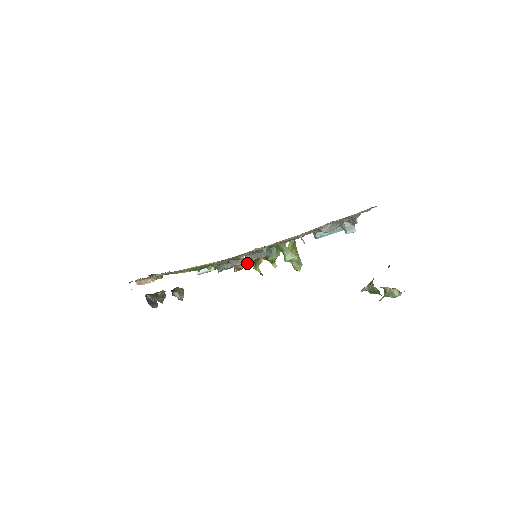
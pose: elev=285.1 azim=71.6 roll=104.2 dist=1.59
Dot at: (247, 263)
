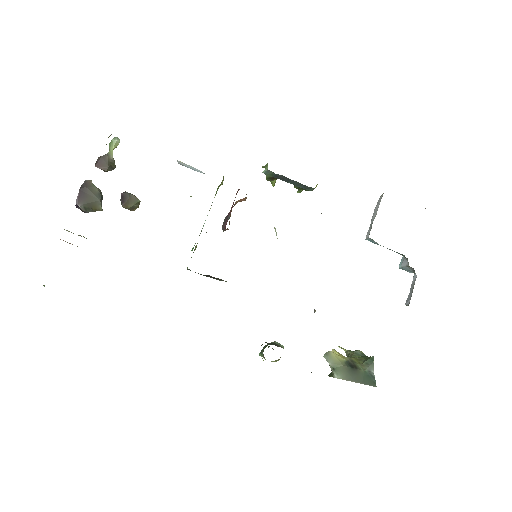
Dot at: (264, 166)
